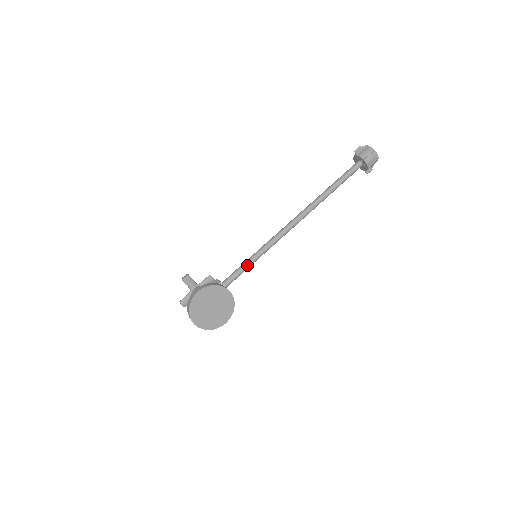
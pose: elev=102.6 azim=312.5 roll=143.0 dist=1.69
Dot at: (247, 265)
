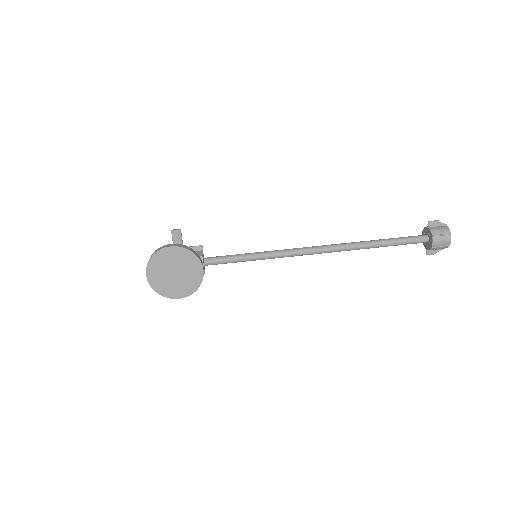
Dot at: (240, 258)
